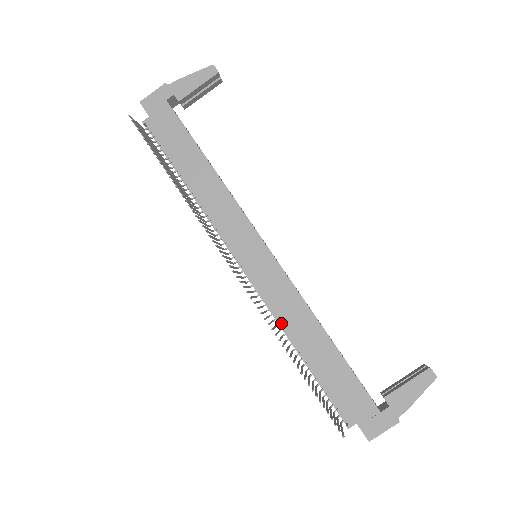
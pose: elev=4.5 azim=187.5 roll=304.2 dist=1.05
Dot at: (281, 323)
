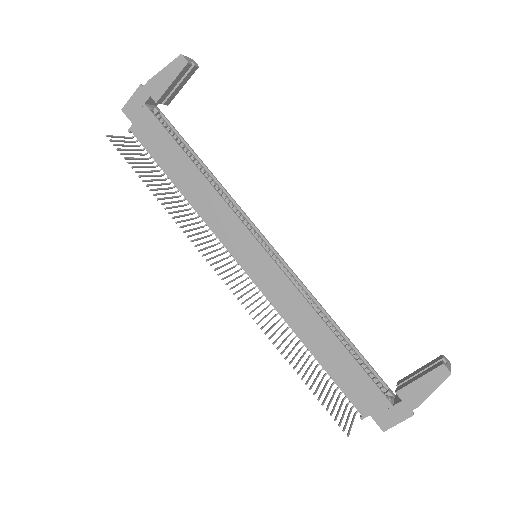
Dot at: (287, 322)
